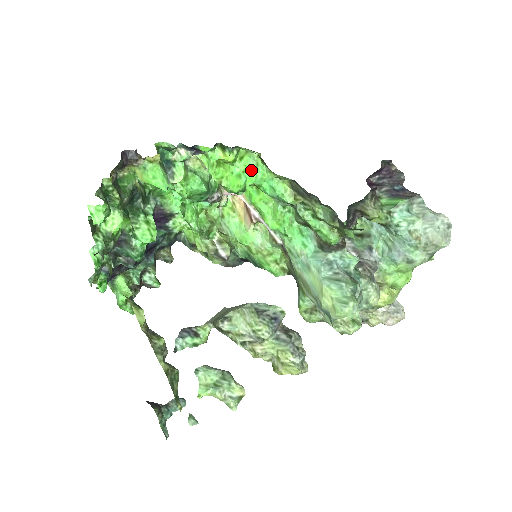
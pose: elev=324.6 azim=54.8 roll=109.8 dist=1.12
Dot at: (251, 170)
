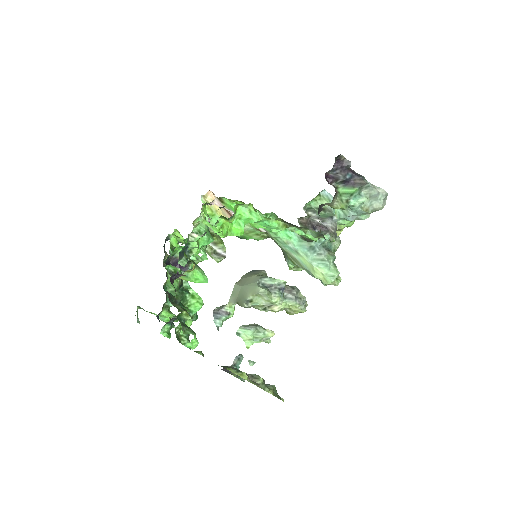
Dot at: (247, 217)
